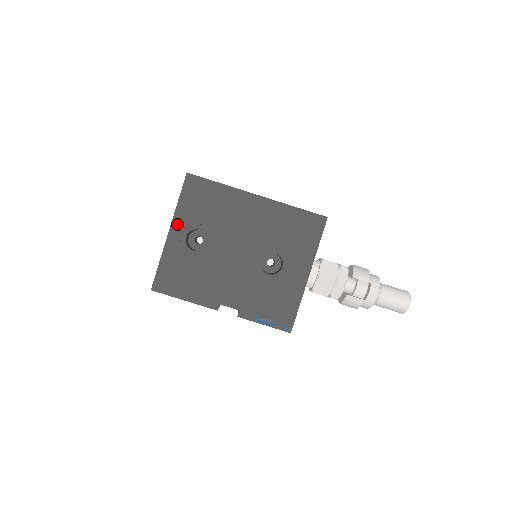
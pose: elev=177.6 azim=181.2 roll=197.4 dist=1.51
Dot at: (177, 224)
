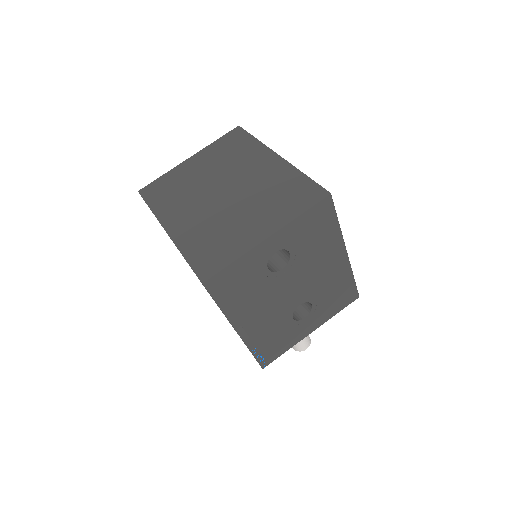
Dot at: (280, 235)
